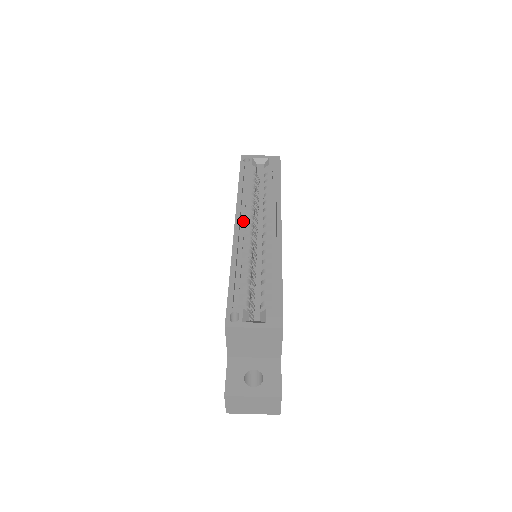
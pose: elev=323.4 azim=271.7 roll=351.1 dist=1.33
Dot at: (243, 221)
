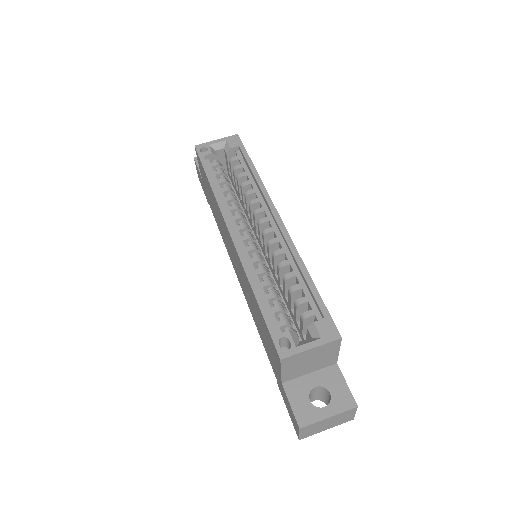
Dot at: (235, 225)
